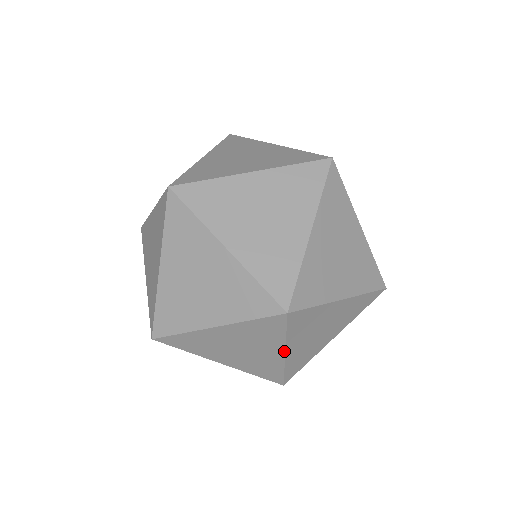
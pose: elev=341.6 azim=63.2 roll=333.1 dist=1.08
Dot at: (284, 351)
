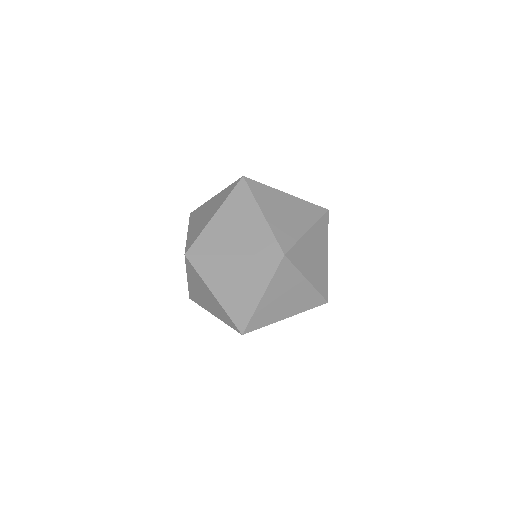
Dot at: occluded
